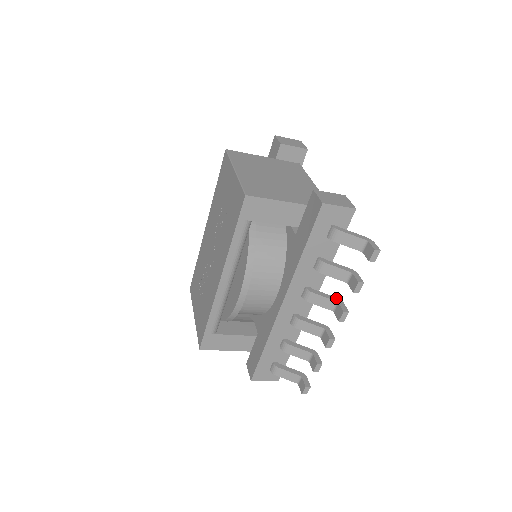
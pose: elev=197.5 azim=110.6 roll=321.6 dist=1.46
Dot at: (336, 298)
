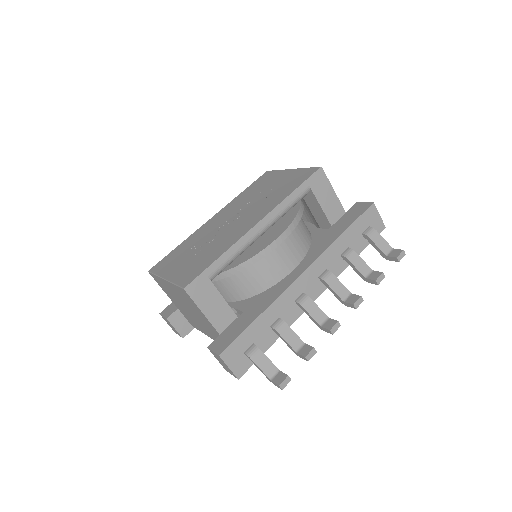
Dot at: (348, 292)
